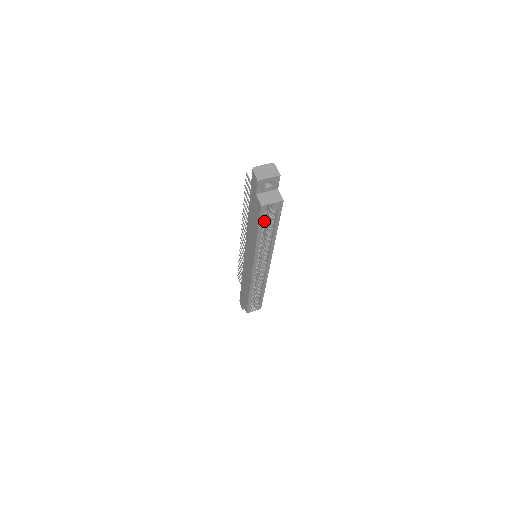
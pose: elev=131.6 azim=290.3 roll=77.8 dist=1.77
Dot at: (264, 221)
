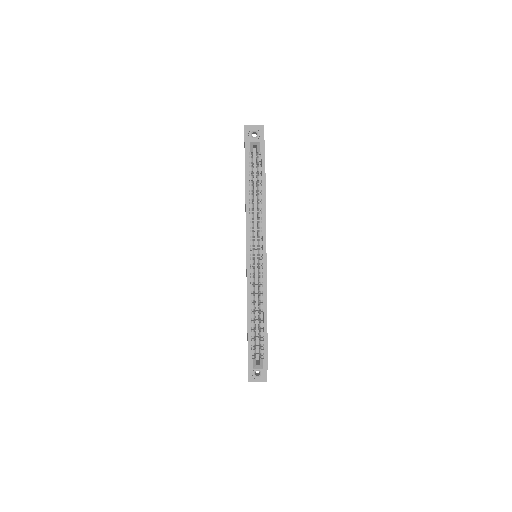
Dot at: (251, 169)
